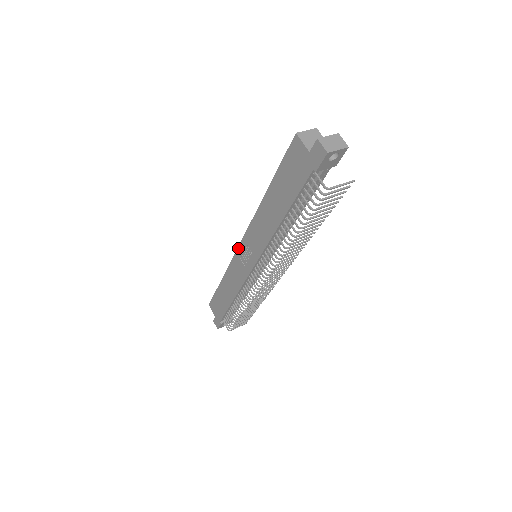
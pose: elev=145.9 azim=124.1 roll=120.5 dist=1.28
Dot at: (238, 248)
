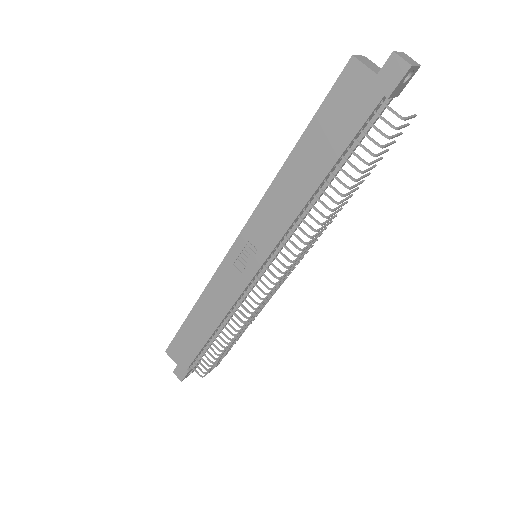
Dot at: (230, 251)
